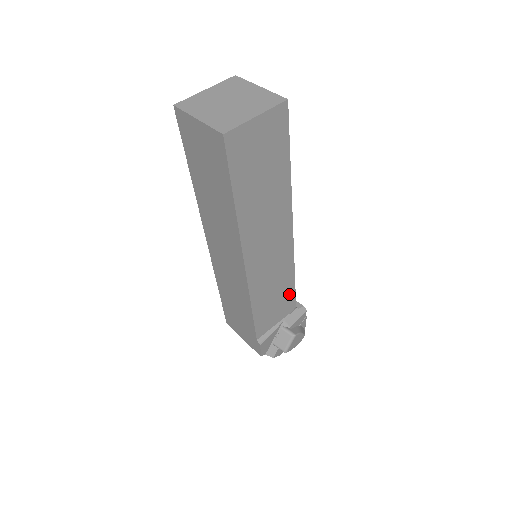
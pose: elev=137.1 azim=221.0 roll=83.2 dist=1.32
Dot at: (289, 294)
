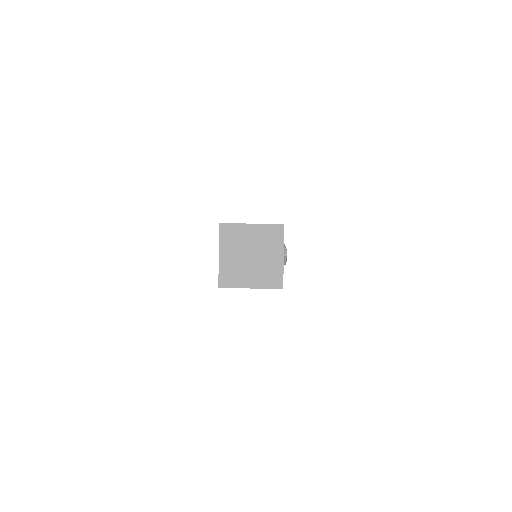
Dot at: occluded
